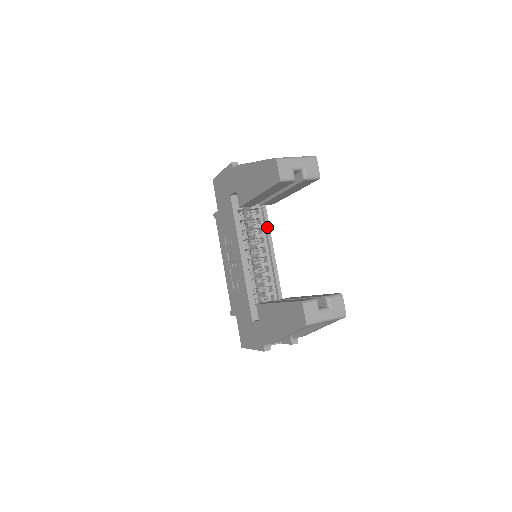
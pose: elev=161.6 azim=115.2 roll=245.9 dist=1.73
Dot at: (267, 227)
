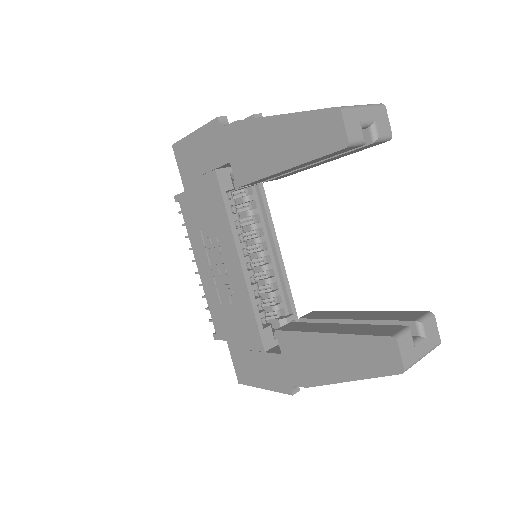
Dot at: (267, 212)
